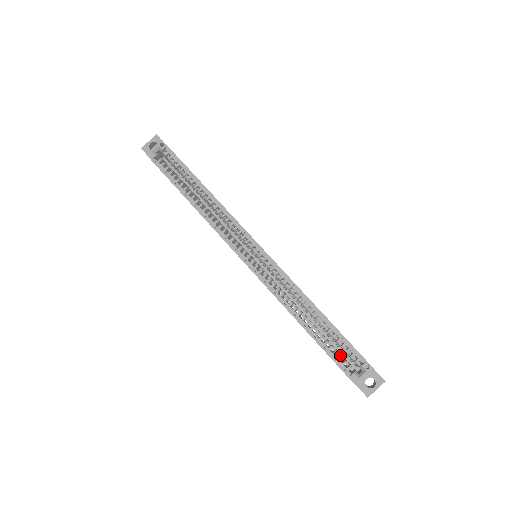
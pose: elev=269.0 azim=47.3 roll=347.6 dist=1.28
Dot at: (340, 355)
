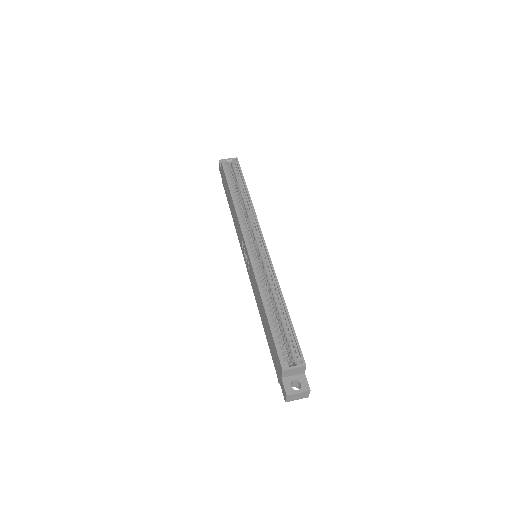
Dot at: (282, 345)
